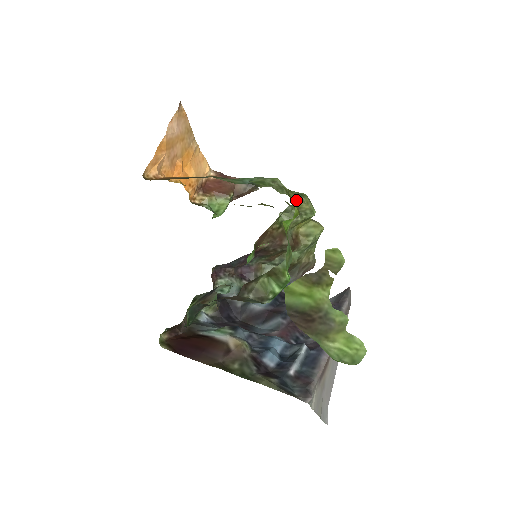
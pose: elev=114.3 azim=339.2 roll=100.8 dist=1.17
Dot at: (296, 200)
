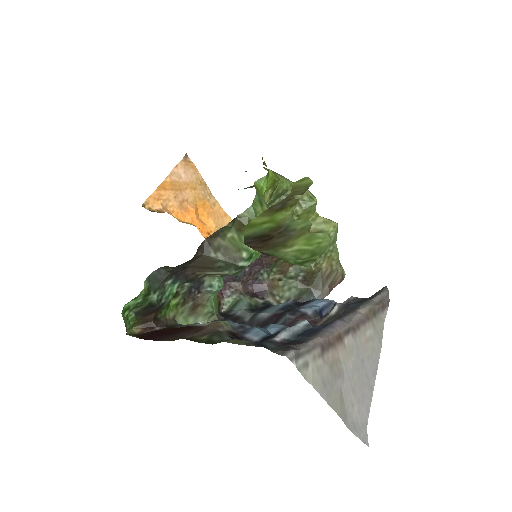
Dot at: (282, 179)
